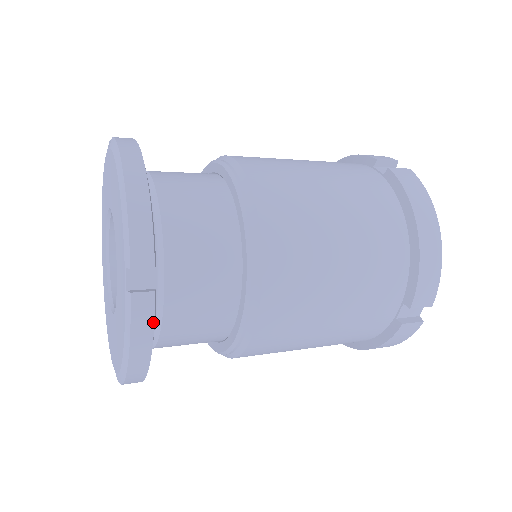
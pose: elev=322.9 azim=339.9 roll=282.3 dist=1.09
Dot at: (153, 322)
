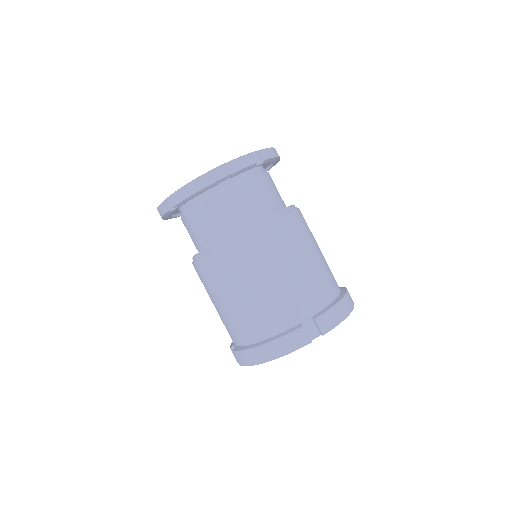
Dot at: (245, 167)
